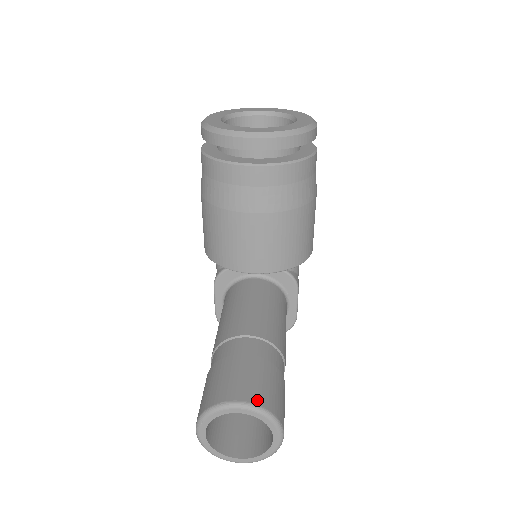
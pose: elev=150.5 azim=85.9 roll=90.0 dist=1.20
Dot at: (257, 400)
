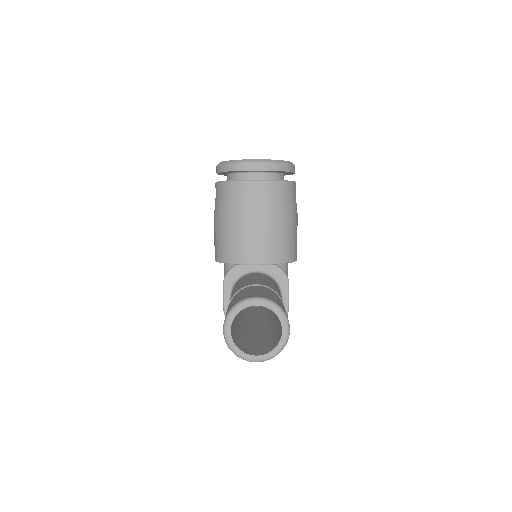
Dot at: (269, 298)
